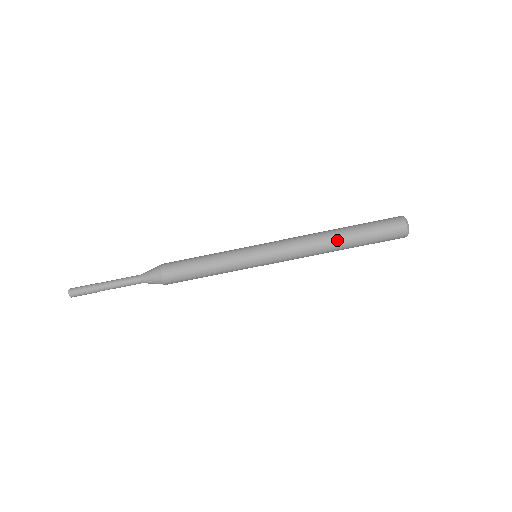
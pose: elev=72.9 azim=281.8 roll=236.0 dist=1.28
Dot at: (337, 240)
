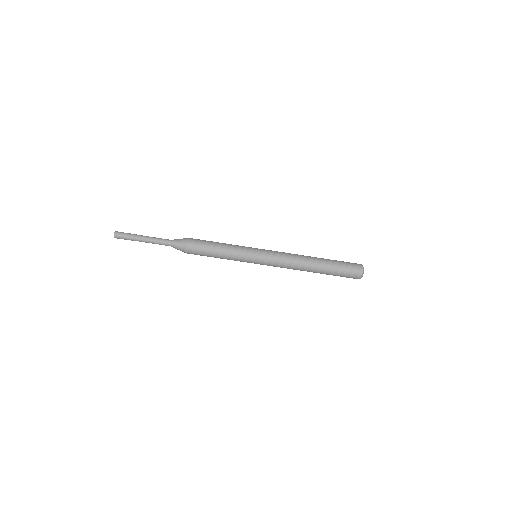
Dot at: (315, 261)
